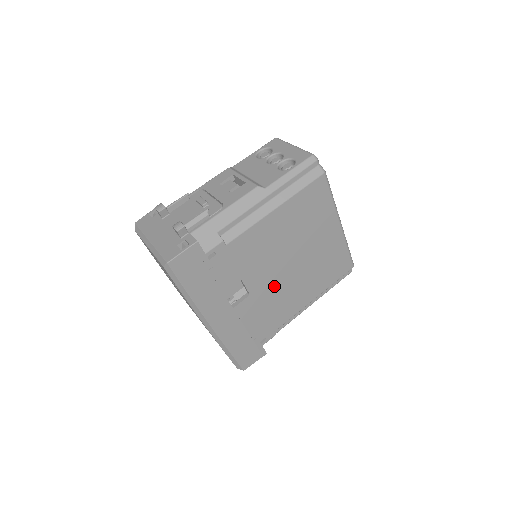
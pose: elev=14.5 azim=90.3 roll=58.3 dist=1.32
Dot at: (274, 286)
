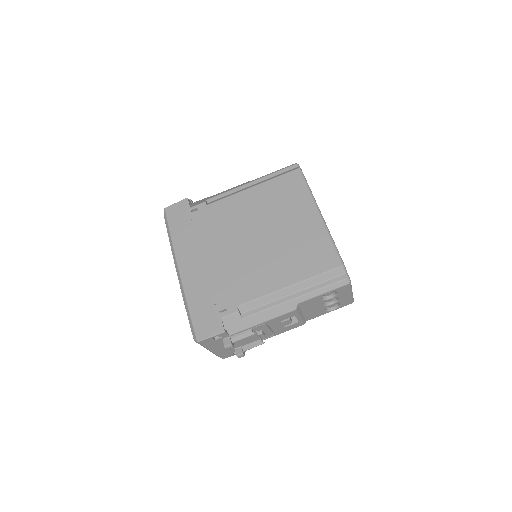
Dot at: occluded
